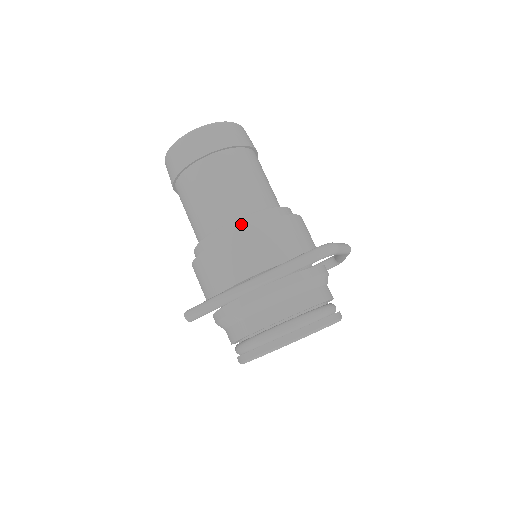
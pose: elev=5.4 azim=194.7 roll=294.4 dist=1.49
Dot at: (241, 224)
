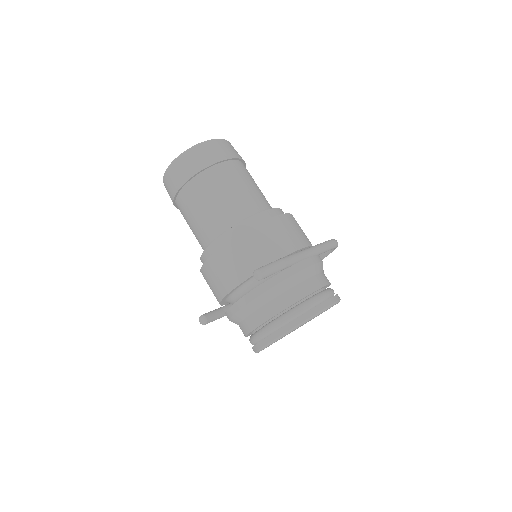
Dot at: (280, 212)
